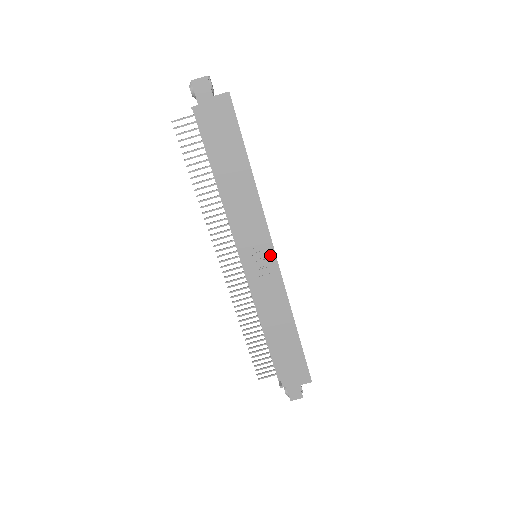
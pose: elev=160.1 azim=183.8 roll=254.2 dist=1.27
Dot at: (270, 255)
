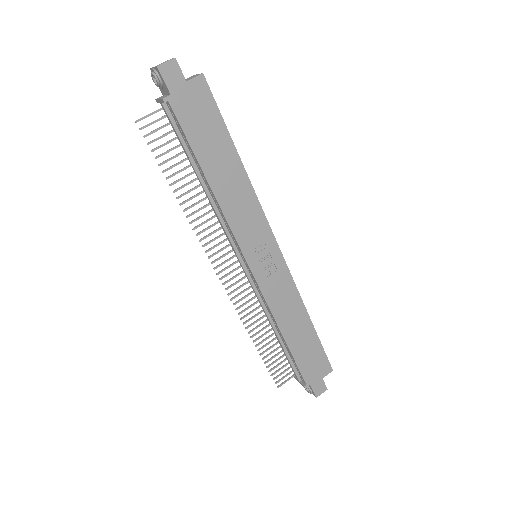
Dot at: (274, 250)
